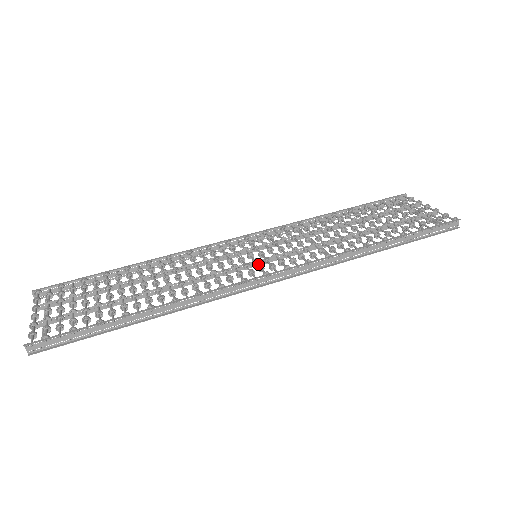
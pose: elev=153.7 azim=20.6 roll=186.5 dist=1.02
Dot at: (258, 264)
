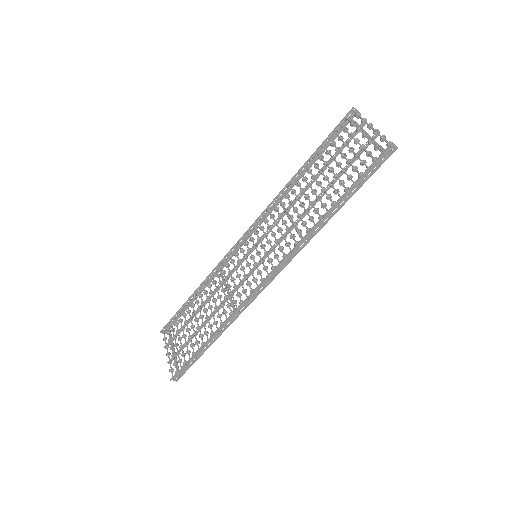
Dot at: (257, 268)
